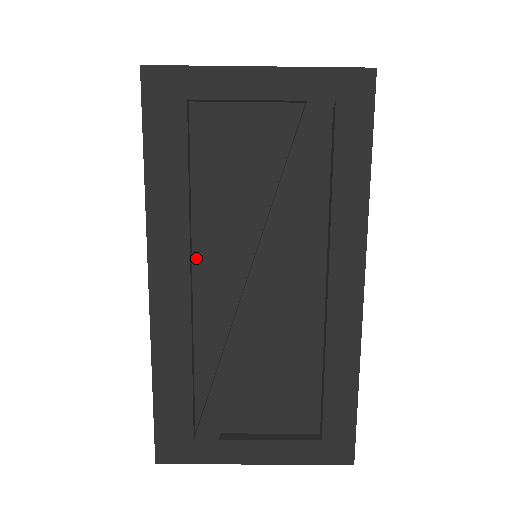
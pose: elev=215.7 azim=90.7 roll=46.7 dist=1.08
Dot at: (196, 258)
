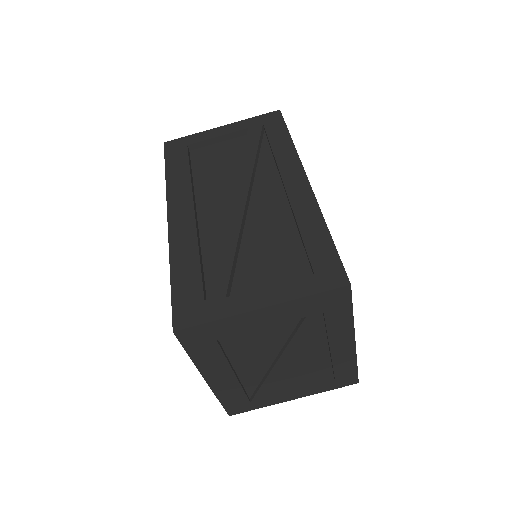
Dot at: (198, 205)
